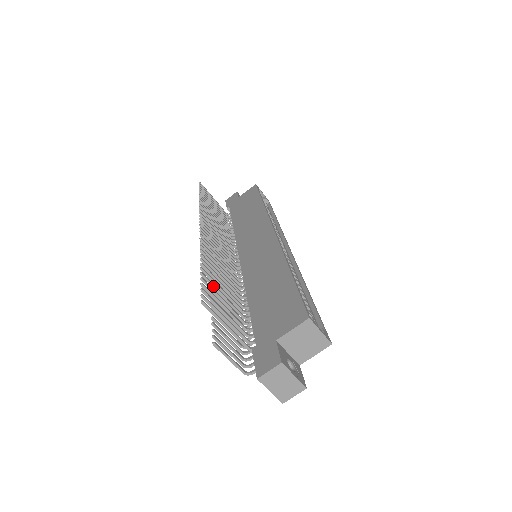
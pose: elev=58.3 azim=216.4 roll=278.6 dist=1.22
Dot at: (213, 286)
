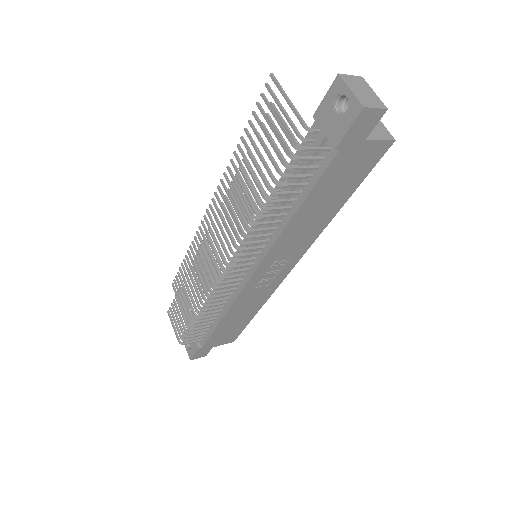
Dot at: occluded
